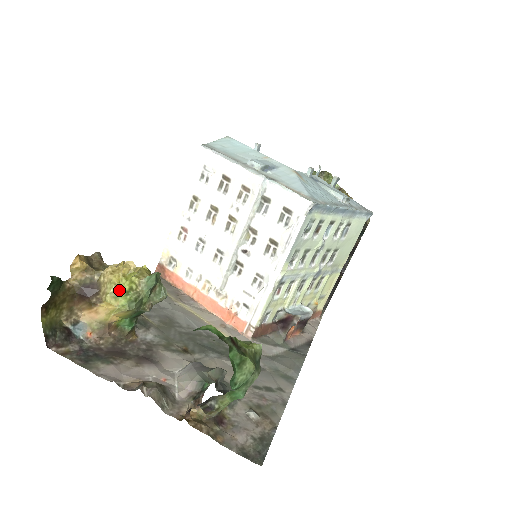
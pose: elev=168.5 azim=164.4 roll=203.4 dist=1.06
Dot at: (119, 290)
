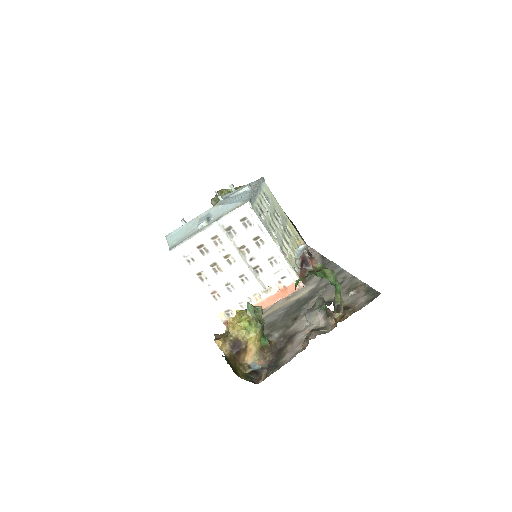
Dot at: (246, 329)
